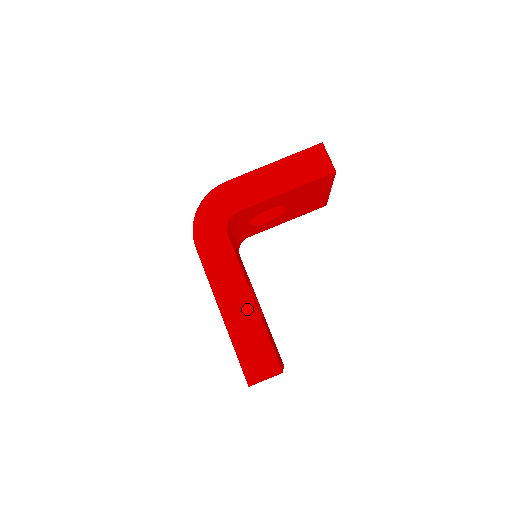
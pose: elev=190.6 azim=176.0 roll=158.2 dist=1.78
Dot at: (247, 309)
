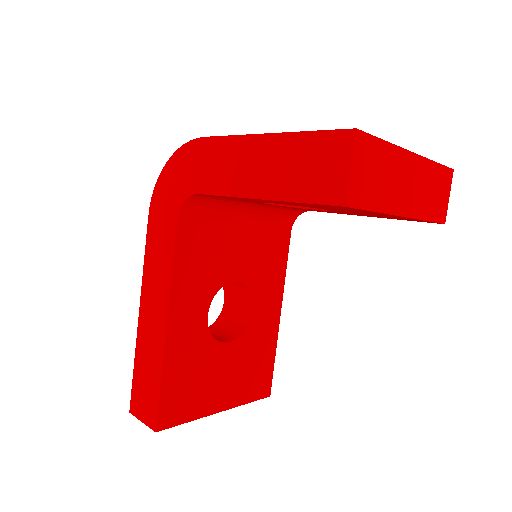
Dot at: (158, 331)
